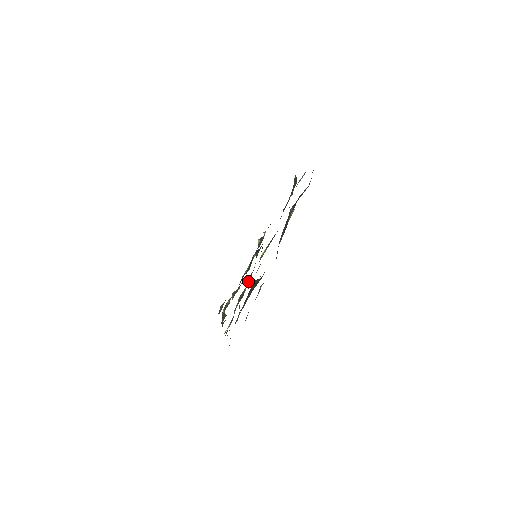
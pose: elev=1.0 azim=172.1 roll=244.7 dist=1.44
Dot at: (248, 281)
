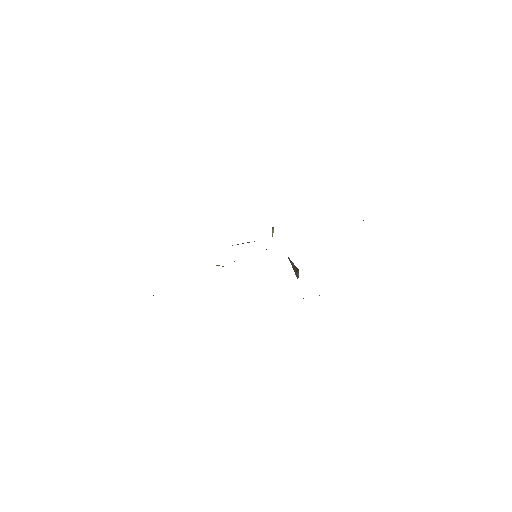
Dot at: occluded
